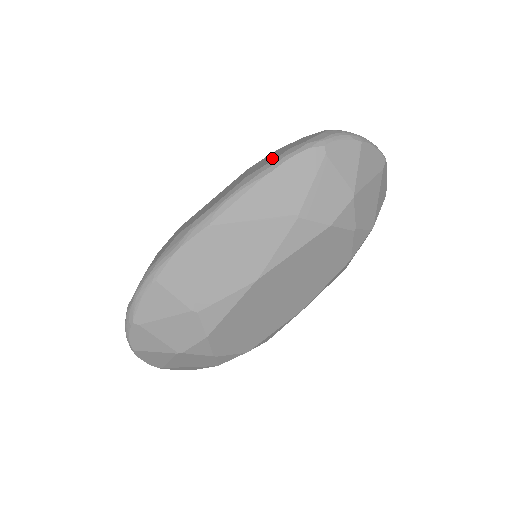
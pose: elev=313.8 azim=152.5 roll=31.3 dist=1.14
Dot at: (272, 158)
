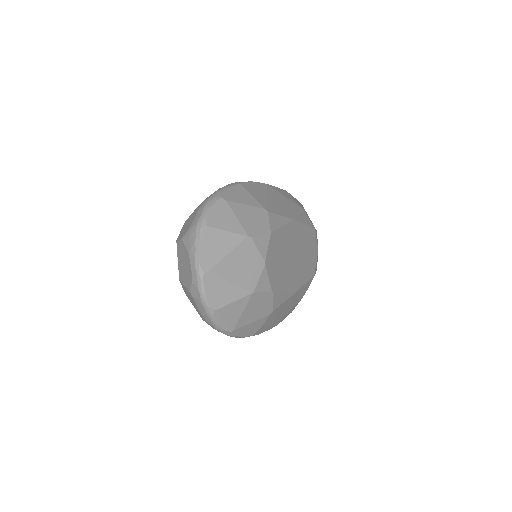
Dot at: occluded
